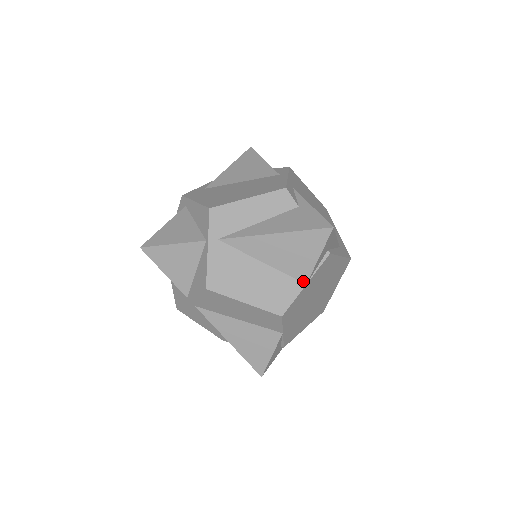
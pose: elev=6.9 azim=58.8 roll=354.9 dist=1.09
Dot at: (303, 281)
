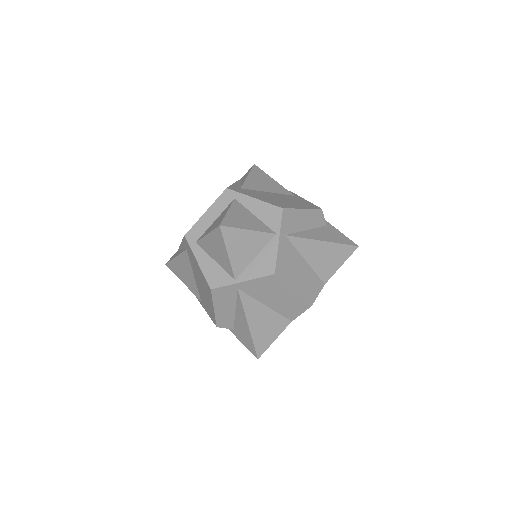
Dot at: (324, 281)
